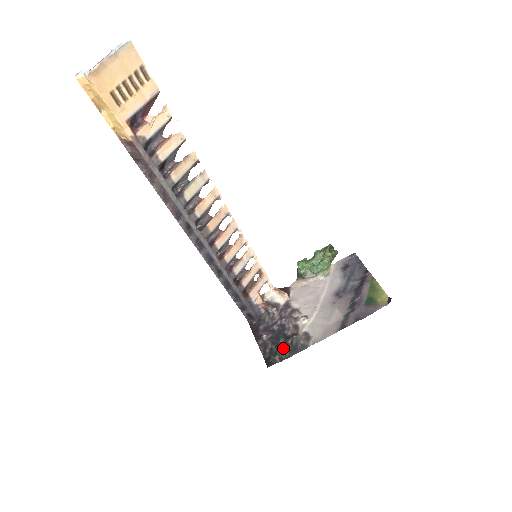
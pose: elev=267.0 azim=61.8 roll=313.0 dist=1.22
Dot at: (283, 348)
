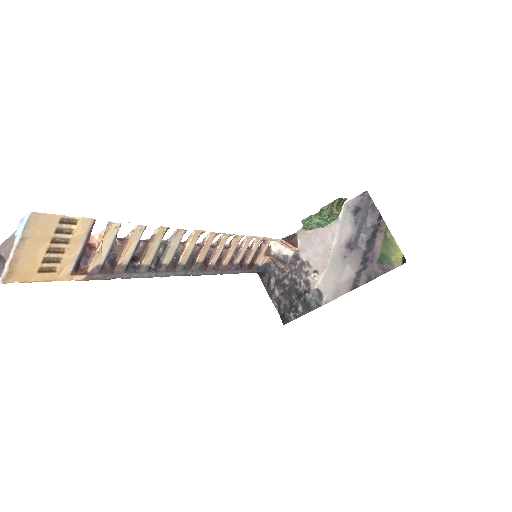
Dot at: (296, 306)
